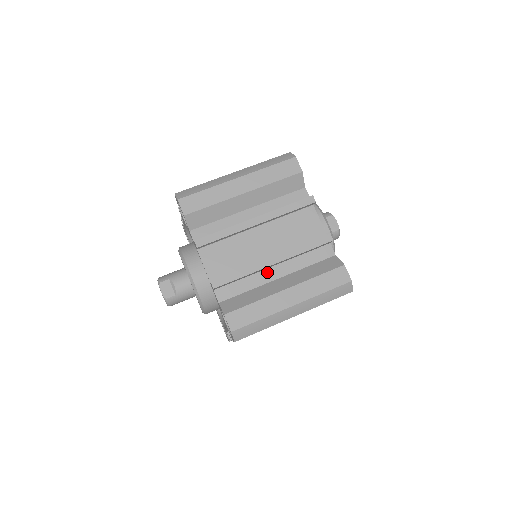
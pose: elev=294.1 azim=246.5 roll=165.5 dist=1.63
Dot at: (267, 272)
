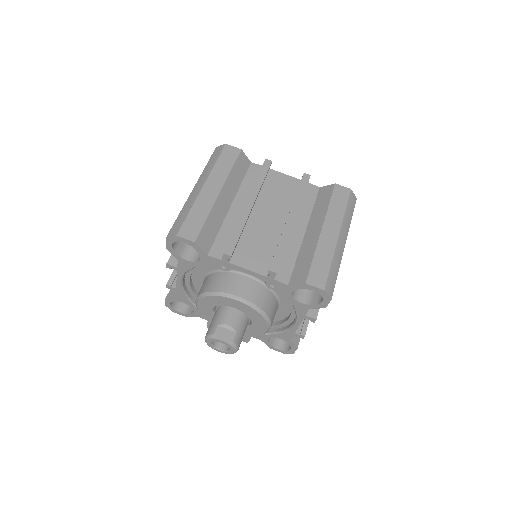
Dot at: (293, 234)
